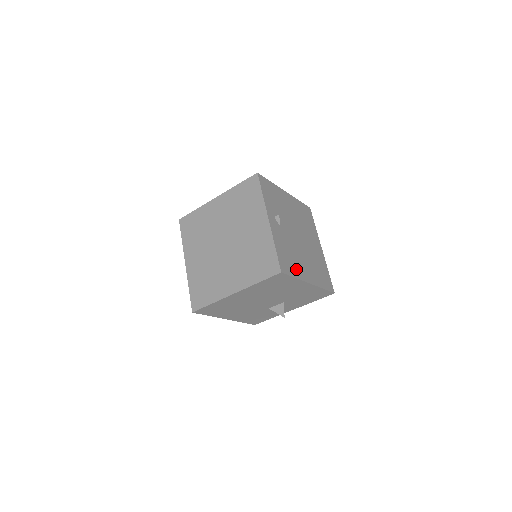
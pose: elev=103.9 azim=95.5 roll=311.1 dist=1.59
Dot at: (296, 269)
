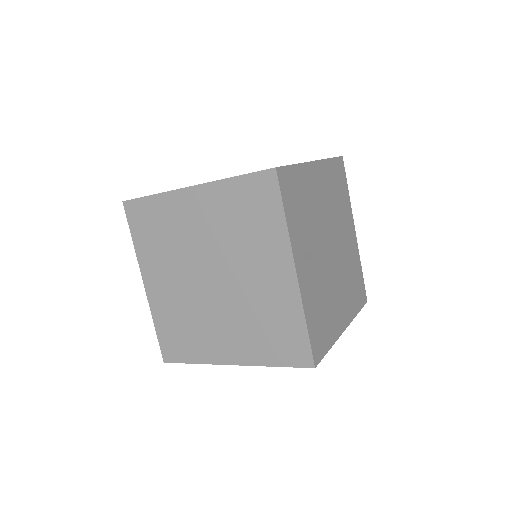
Dot at: (330, 328)
